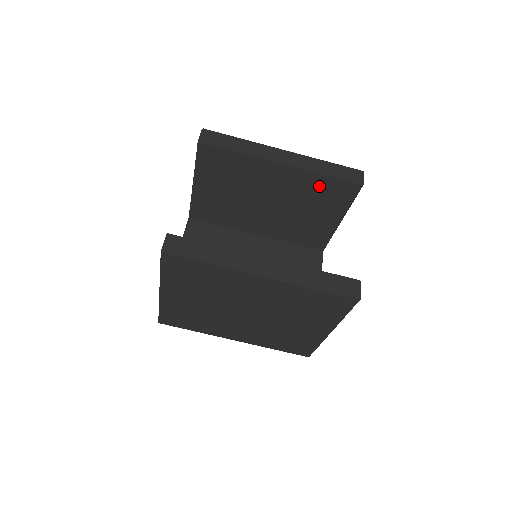
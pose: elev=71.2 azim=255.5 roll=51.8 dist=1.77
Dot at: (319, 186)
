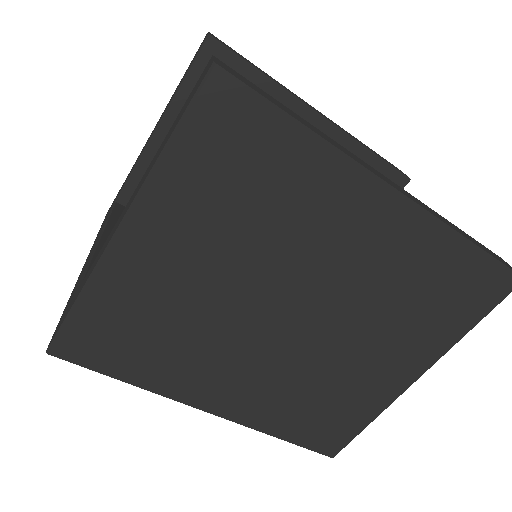
Dot at: occluded
